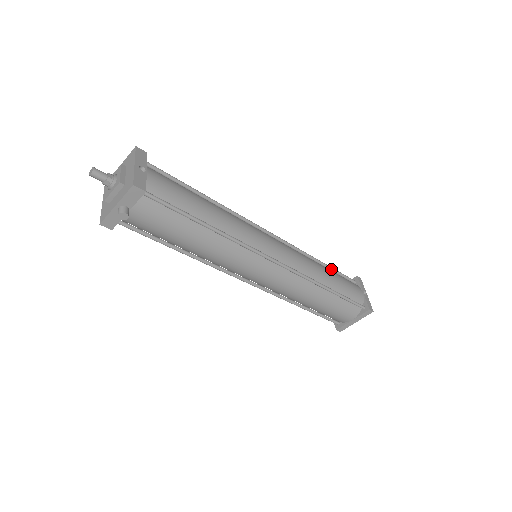
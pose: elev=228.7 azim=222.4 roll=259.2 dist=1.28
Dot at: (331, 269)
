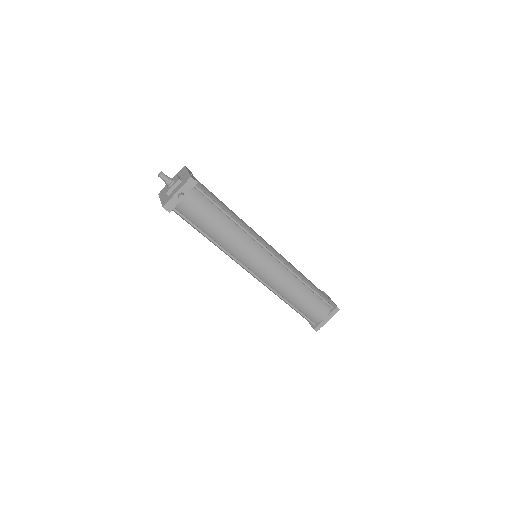
Dot at: occluded
